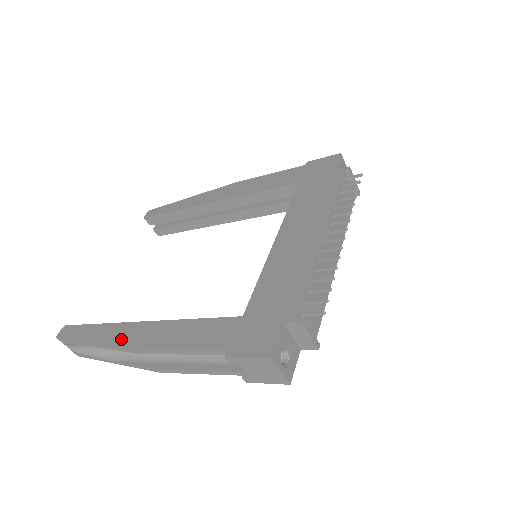
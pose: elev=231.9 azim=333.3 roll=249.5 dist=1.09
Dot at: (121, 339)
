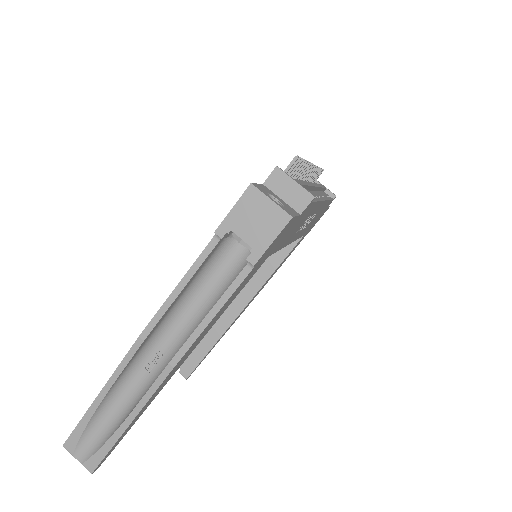
Dot at: occluded
